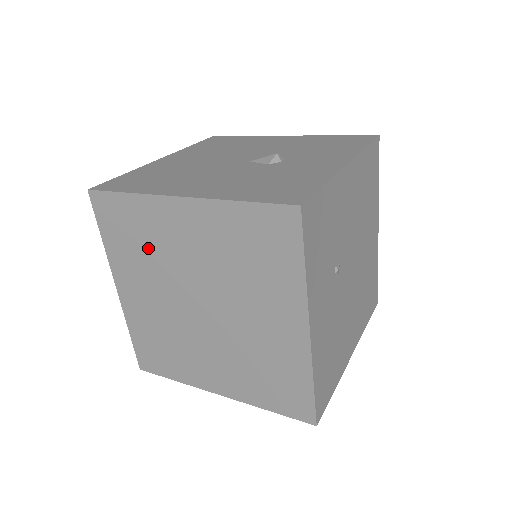
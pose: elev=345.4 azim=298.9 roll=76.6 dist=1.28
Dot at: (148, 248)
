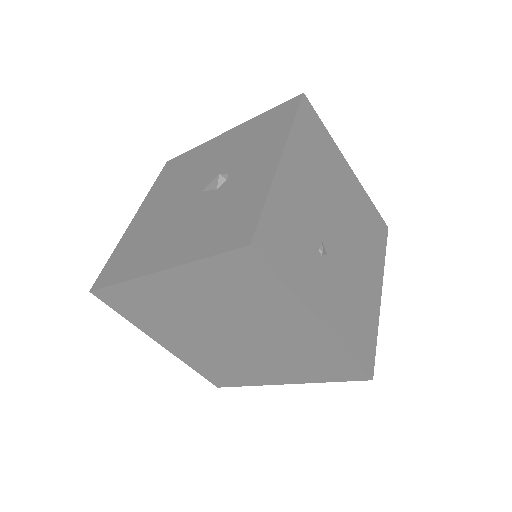
Dot at: (162, 312)
